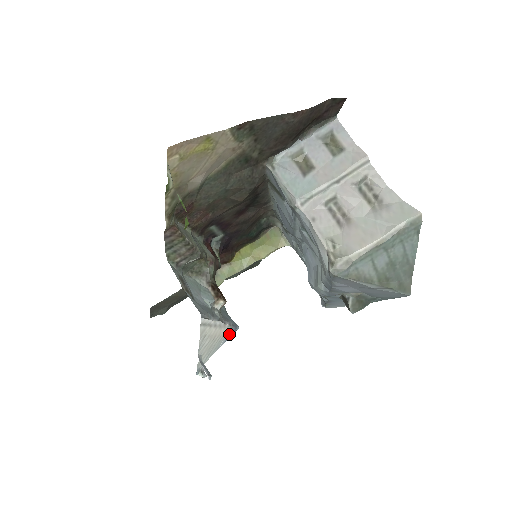
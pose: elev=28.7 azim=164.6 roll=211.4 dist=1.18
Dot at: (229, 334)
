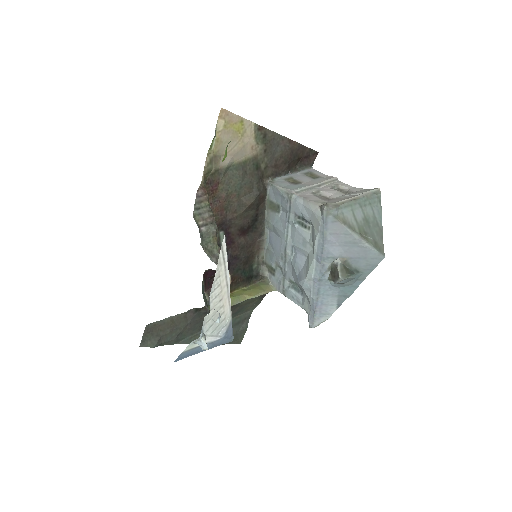
Dot at: (227, 331)
